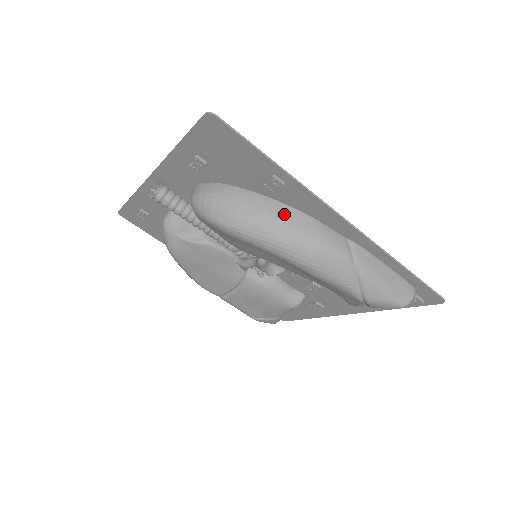
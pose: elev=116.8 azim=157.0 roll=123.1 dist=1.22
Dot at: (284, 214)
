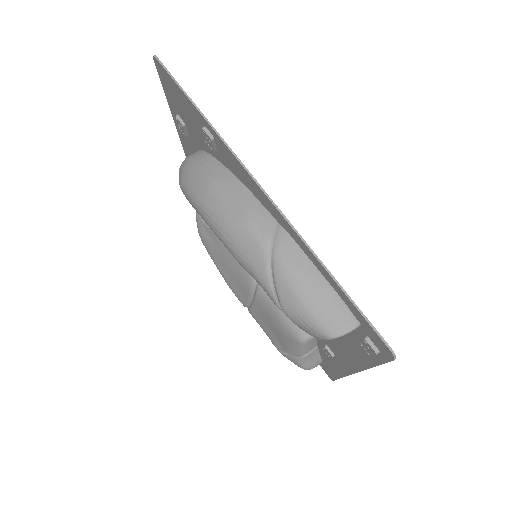
Dot at: (222, 179)
